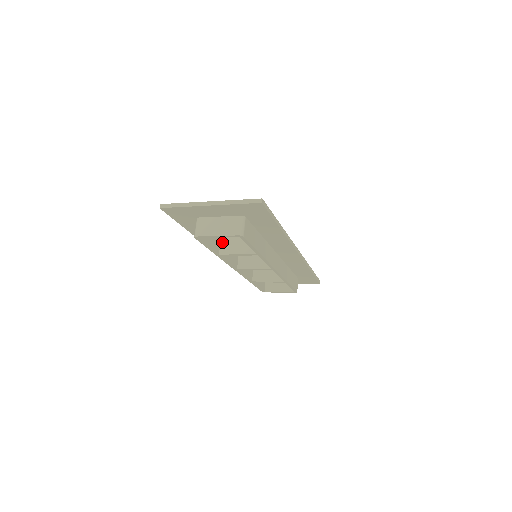
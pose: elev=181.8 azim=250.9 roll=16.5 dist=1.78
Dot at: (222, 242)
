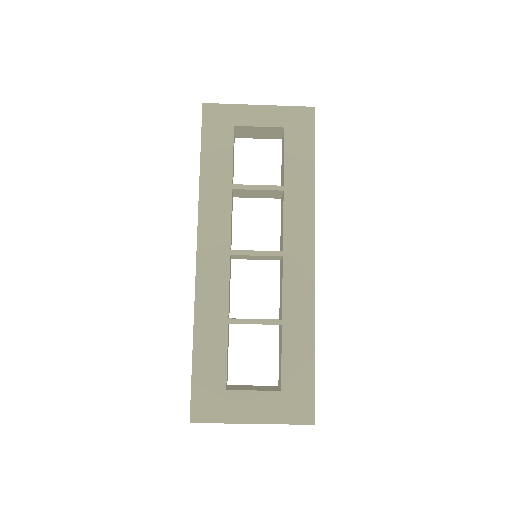
Dot at: occluded
